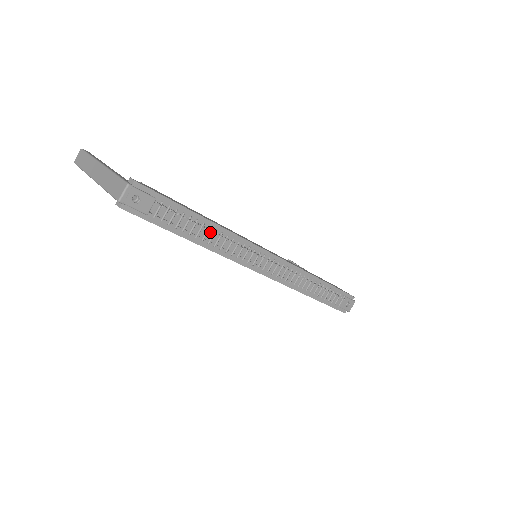
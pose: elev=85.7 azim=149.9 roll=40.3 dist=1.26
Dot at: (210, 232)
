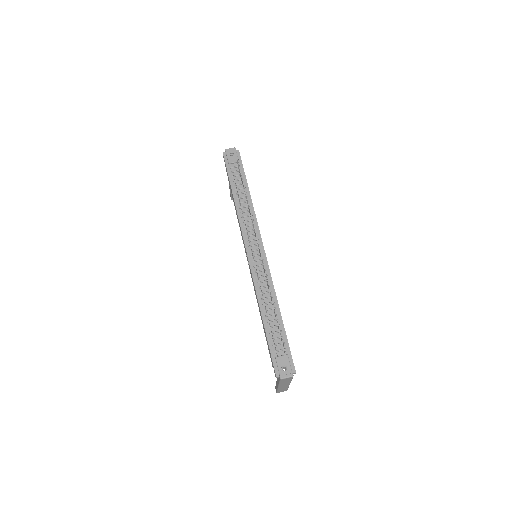
Dot at: (245, 200)
